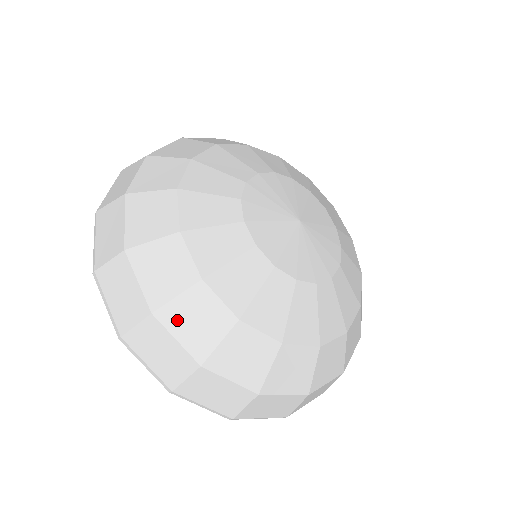
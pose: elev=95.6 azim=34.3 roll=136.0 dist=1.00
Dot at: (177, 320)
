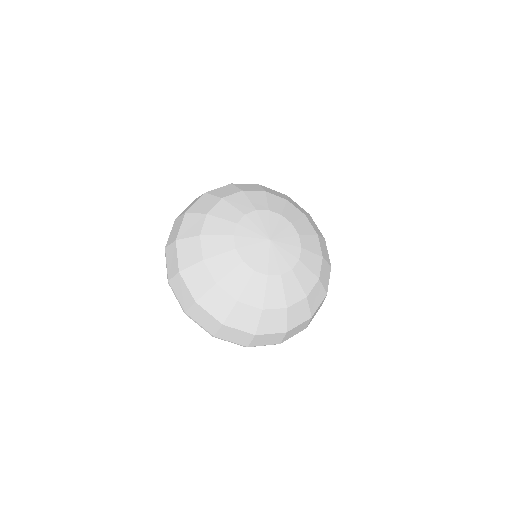
Dot at: (208, 304)
